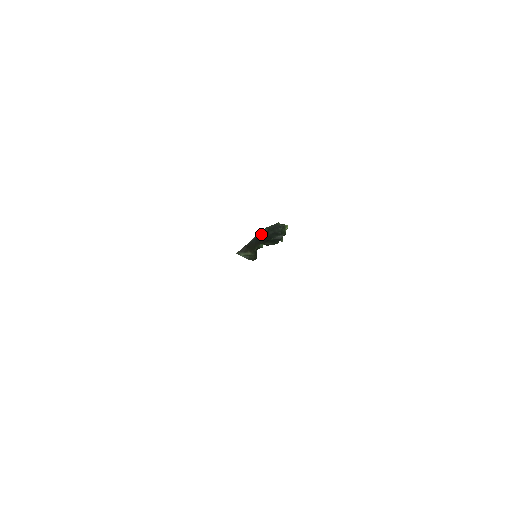
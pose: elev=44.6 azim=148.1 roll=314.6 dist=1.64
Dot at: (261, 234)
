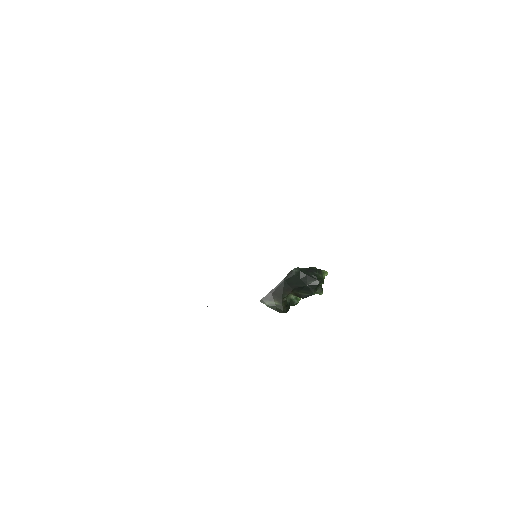
Dot at: (290, 276)
